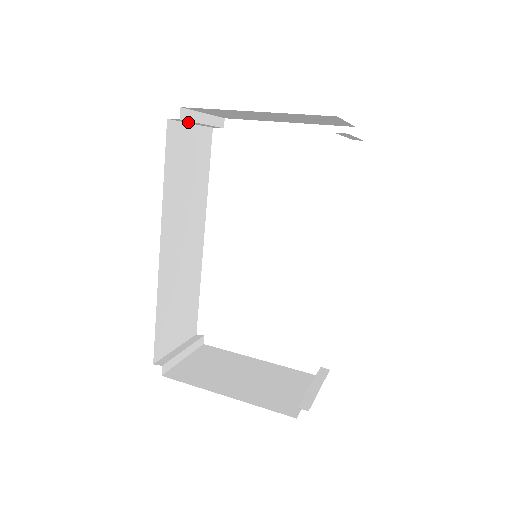
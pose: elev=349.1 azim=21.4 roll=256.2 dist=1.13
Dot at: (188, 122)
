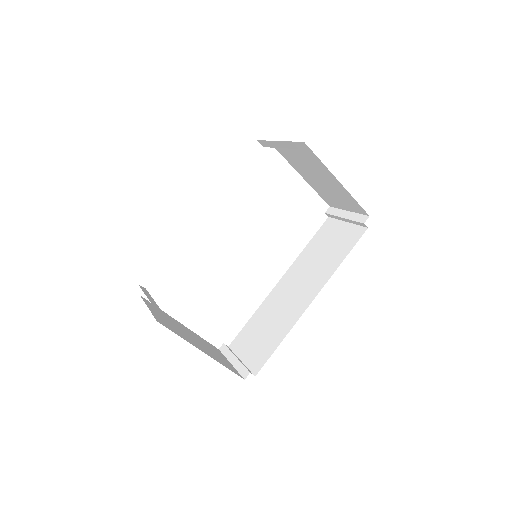
Dot at: (280, 142)
